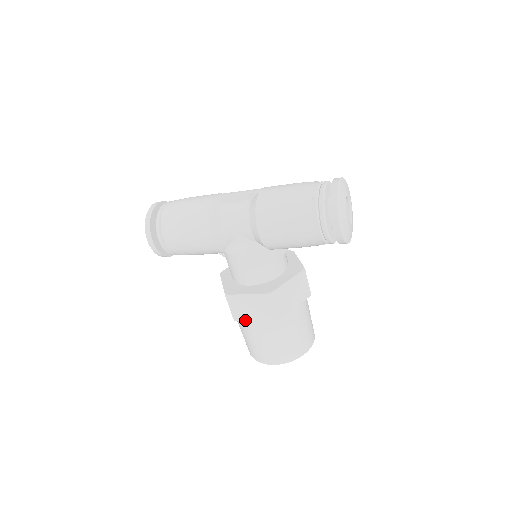
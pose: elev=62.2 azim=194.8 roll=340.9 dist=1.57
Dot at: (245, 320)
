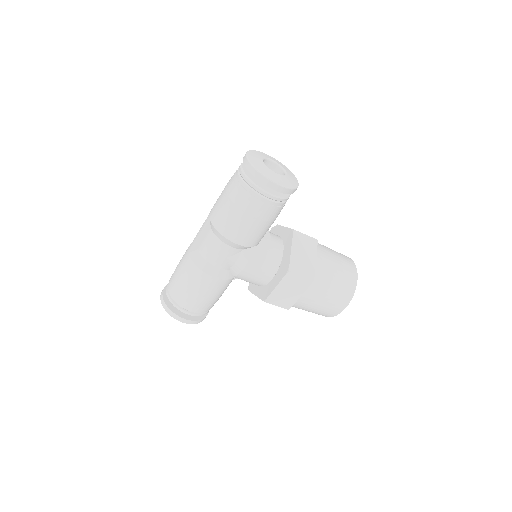
Dot at: (294, 302)
